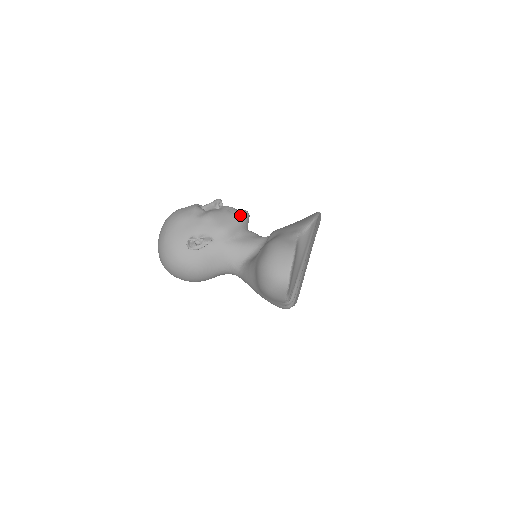
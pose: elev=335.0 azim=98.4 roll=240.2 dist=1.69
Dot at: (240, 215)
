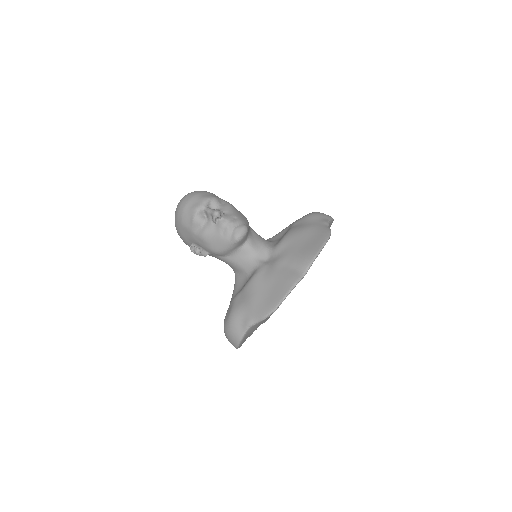
Dot at: (231, 243)
